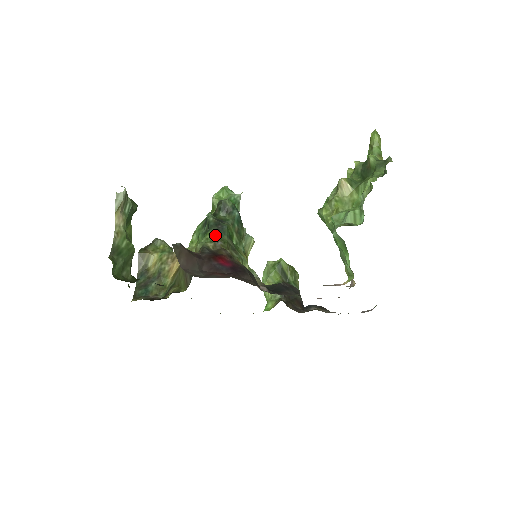
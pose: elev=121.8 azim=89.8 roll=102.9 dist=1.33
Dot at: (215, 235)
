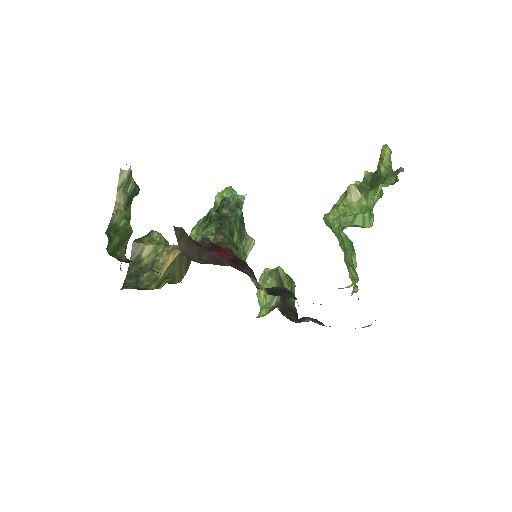
Dot at: (217, 228)
